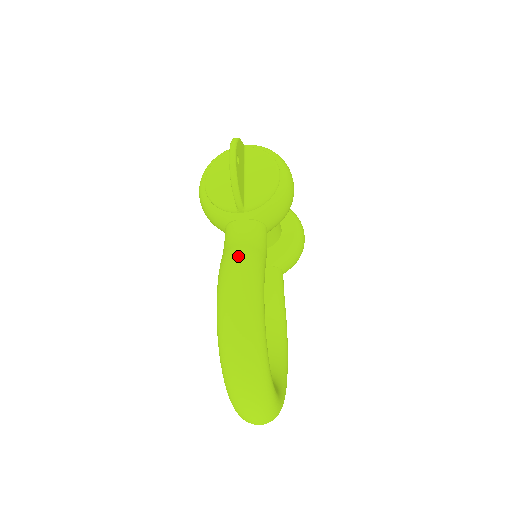
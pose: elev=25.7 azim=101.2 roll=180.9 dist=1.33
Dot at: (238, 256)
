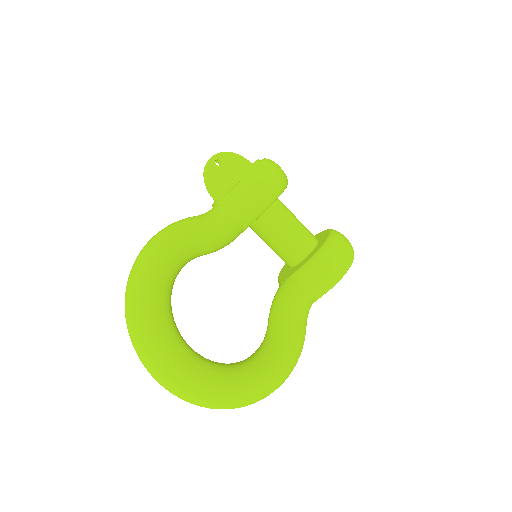
Dot at: occluded
